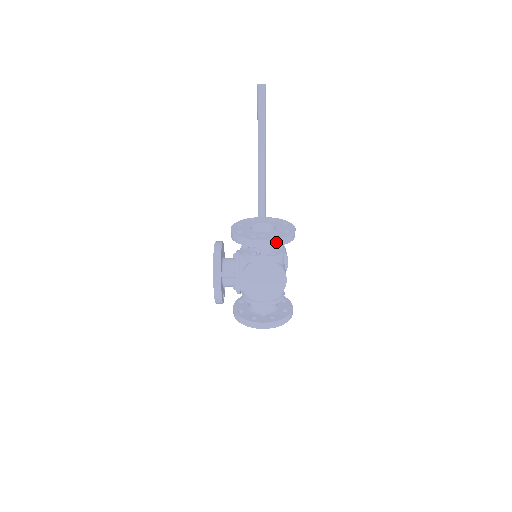
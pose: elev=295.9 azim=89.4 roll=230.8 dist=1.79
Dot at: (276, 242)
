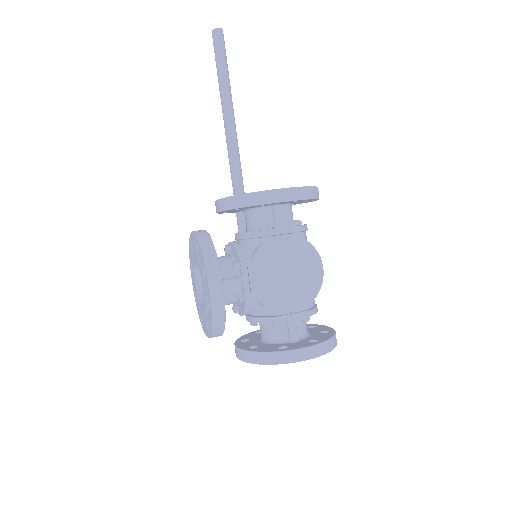
Dot at: (302, 191)
